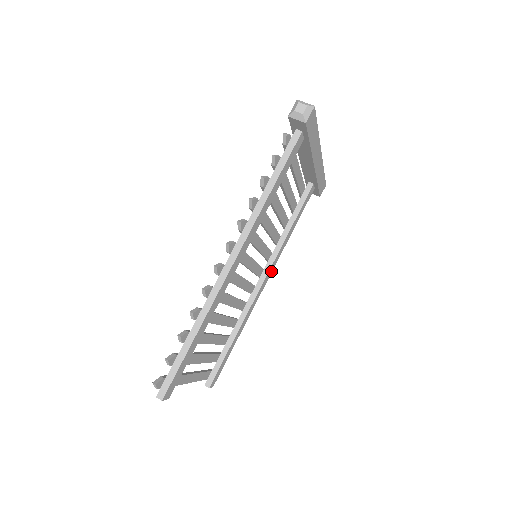
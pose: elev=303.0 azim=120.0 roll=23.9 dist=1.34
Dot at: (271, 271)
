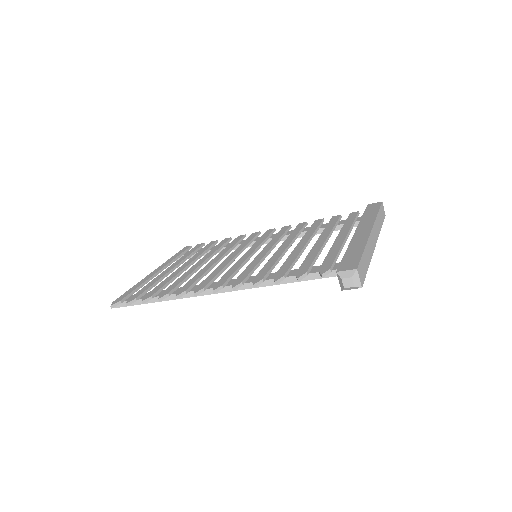
Dot at: occluded
